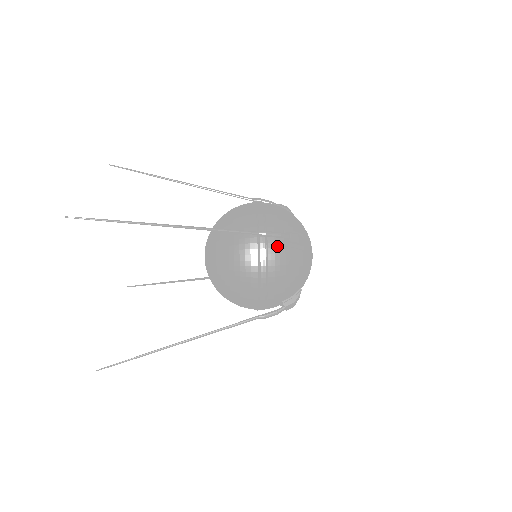
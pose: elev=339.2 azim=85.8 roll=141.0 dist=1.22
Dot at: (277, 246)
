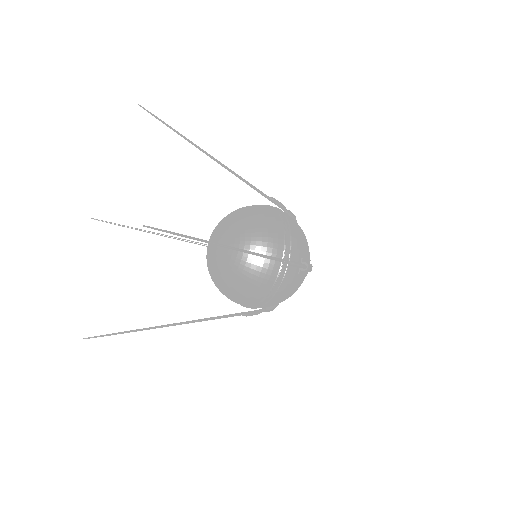
Dot at: occluded
